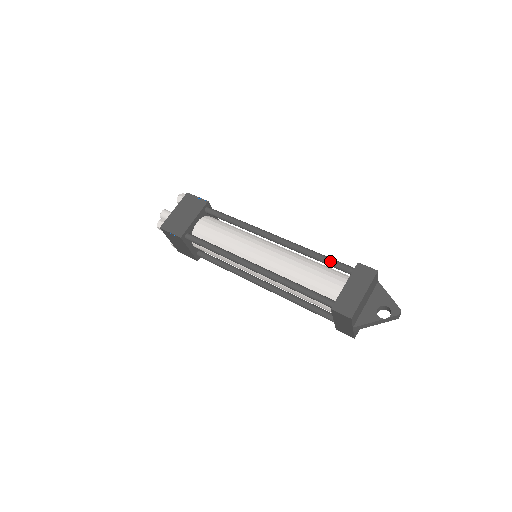
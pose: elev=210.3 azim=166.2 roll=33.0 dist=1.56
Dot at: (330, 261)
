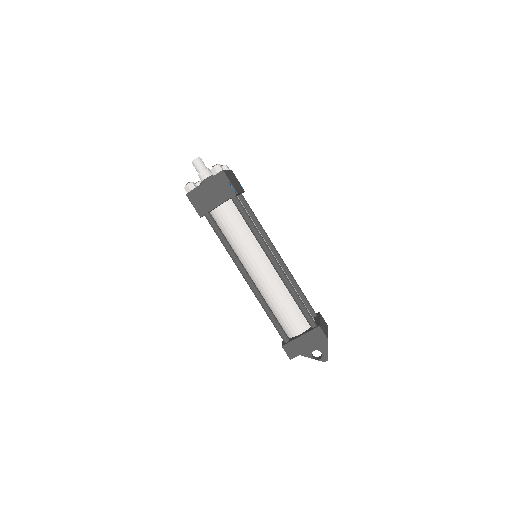
Dot at: (303, 310)
